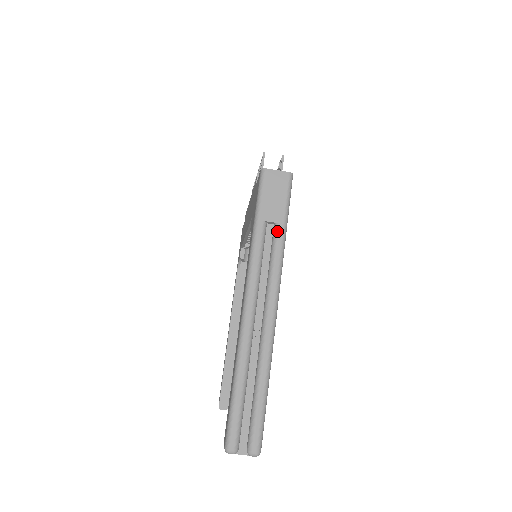
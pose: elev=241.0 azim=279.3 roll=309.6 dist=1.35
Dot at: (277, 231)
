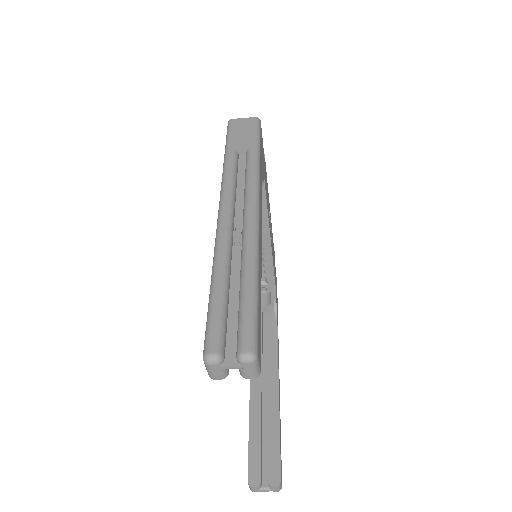
Dot at: (249, 153)
